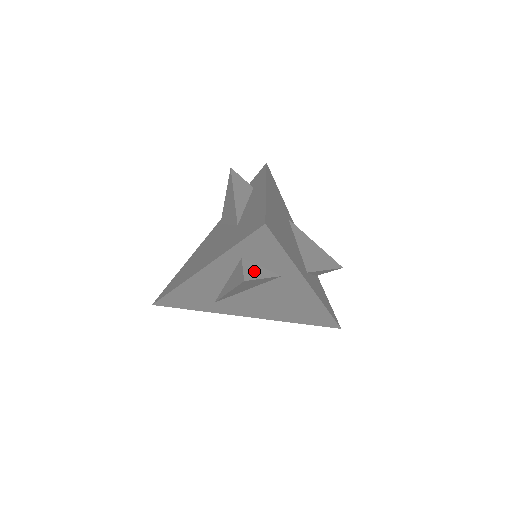
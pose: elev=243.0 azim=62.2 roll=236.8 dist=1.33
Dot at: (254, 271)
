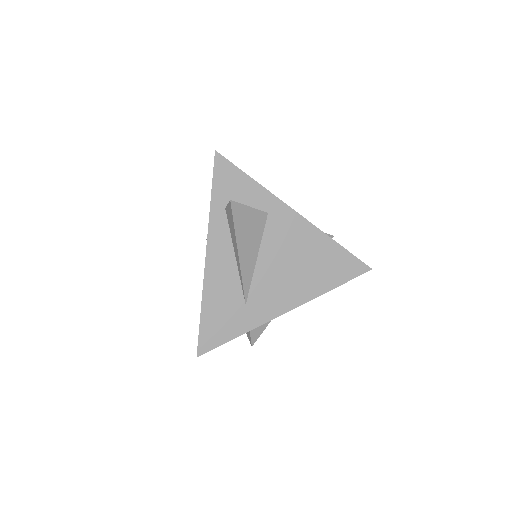
Dot at: occluded
